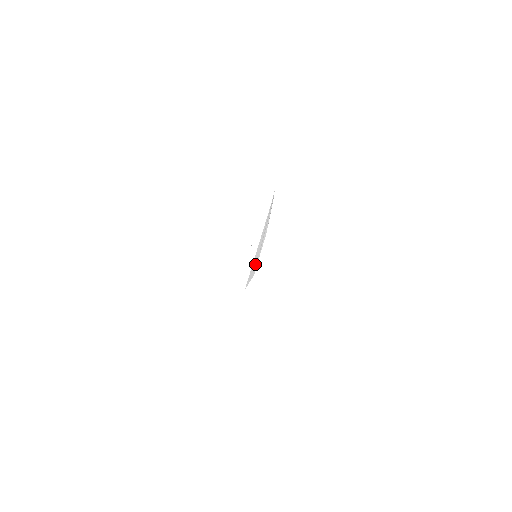
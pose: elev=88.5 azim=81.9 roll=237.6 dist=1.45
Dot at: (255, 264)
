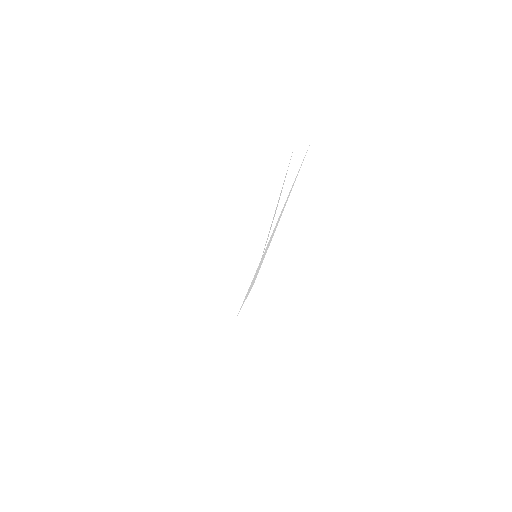
Dot at: (260, 266)
